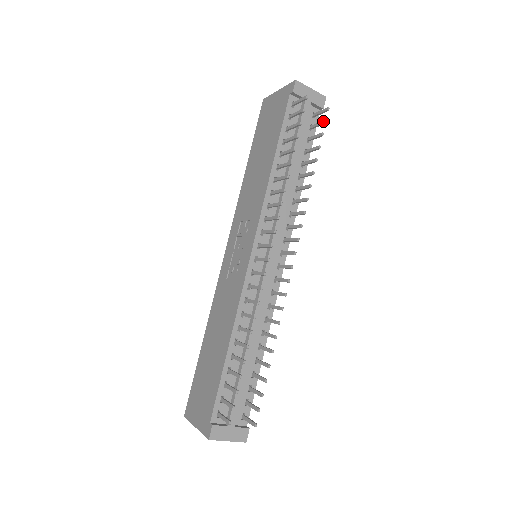
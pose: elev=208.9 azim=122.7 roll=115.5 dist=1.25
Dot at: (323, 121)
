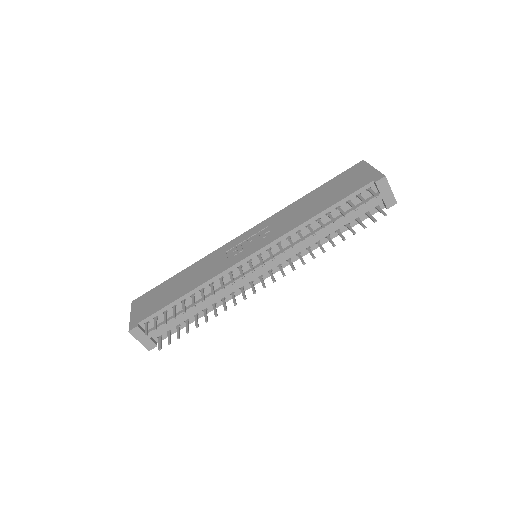
Dot at: (375, 219)
